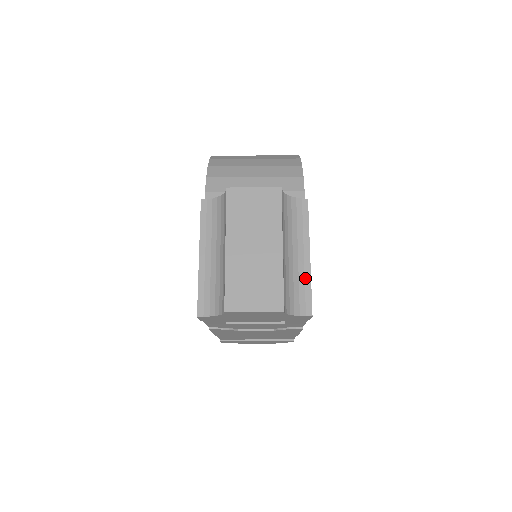
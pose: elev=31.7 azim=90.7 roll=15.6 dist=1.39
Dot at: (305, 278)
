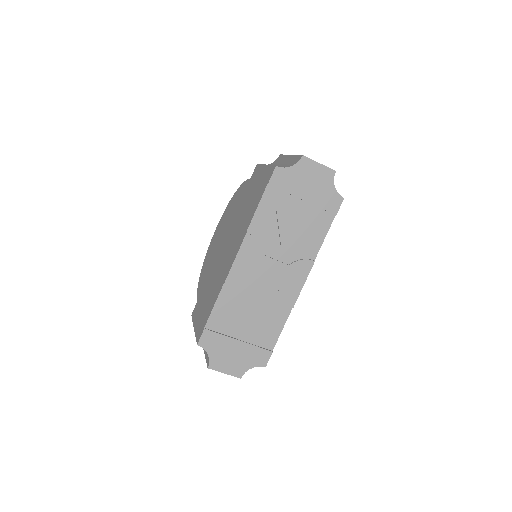
Dot at: occluded
